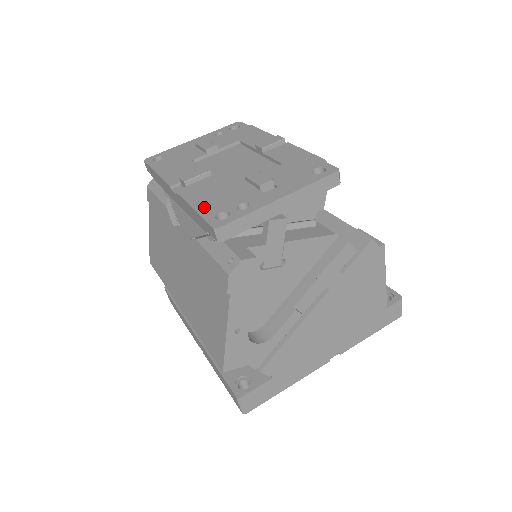
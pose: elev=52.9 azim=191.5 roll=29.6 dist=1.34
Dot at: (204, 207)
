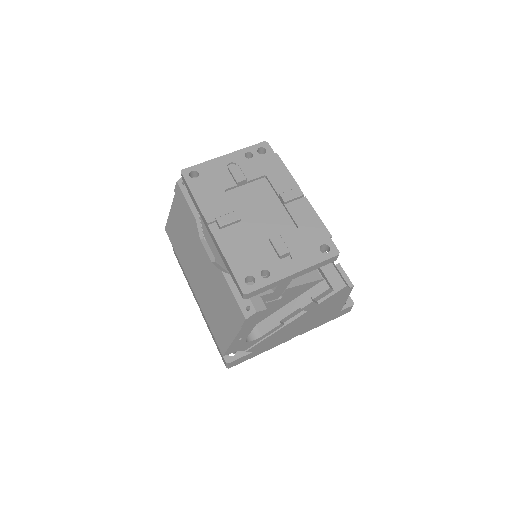
Dot at: (236, 264)
